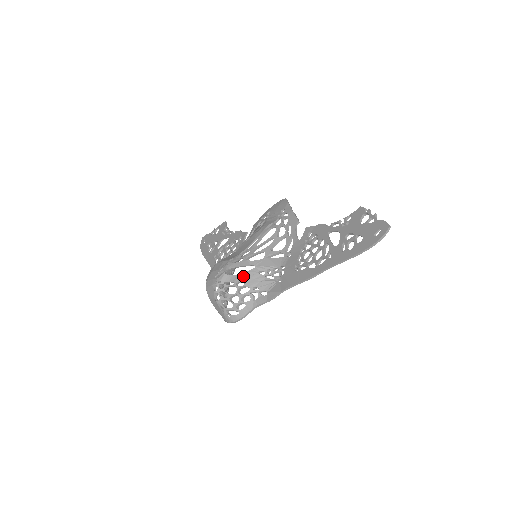
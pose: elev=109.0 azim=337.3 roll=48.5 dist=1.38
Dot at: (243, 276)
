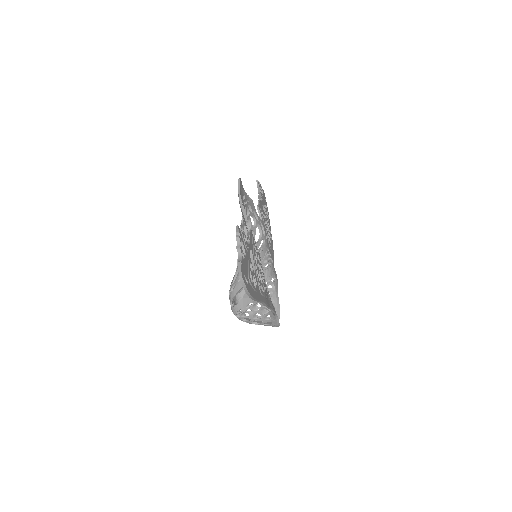
Dot at: (246, 298)
